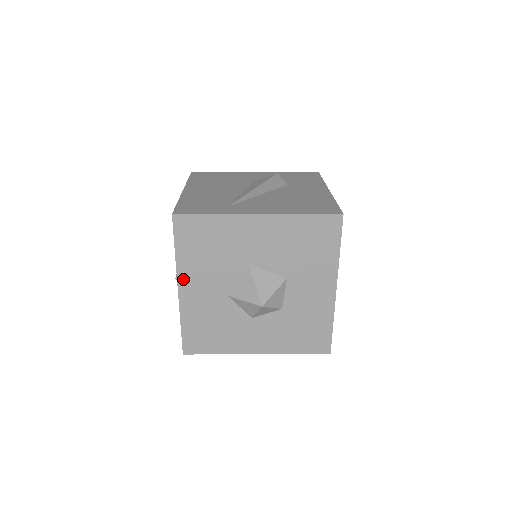
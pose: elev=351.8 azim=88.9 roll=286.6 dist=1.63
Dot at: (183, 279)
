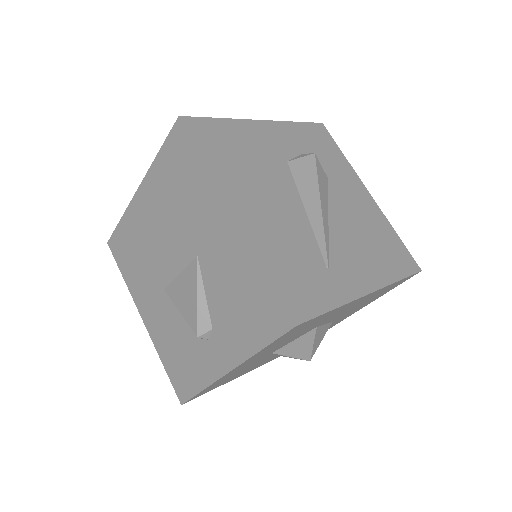
Dot at: (244, 363)
